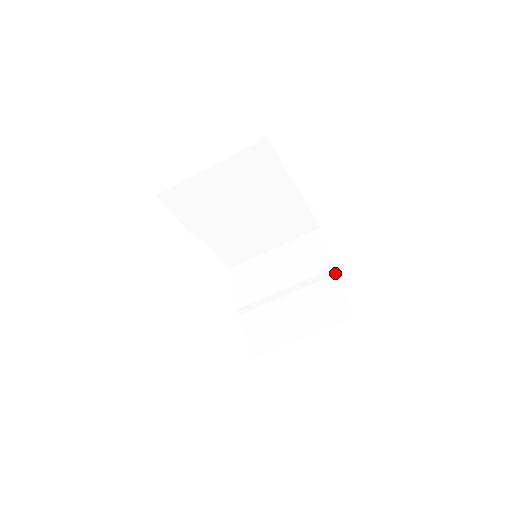
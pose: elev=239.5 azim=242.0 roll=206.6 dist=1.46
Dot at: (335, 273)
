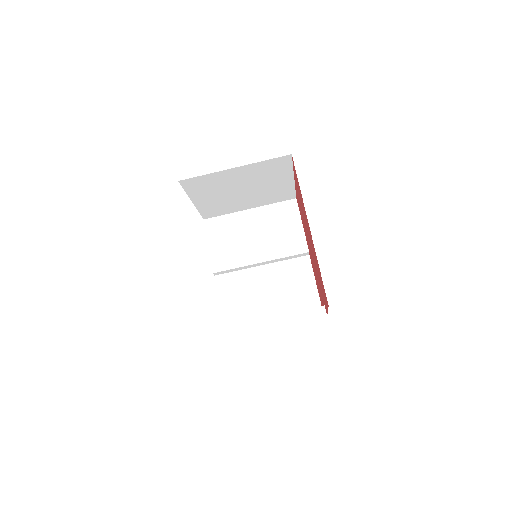
Dot at: (324, 315)
